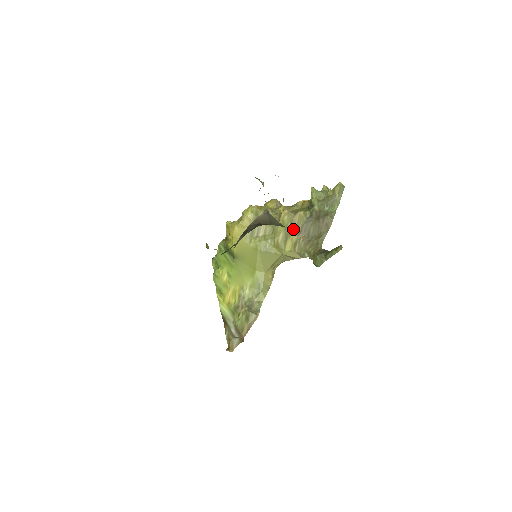
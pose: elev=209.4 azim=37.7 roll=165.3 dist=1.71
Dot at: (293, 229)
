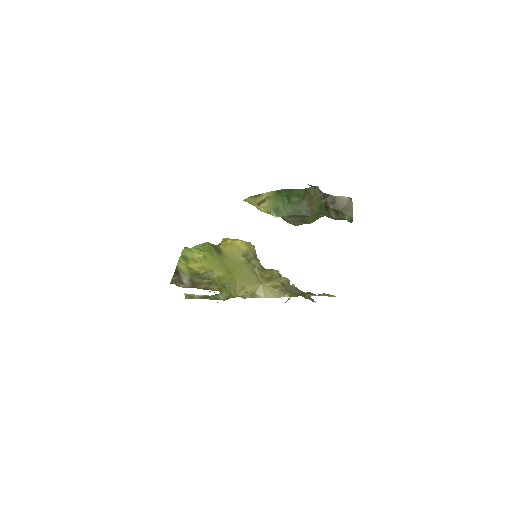
Dot at: (279, 280)
